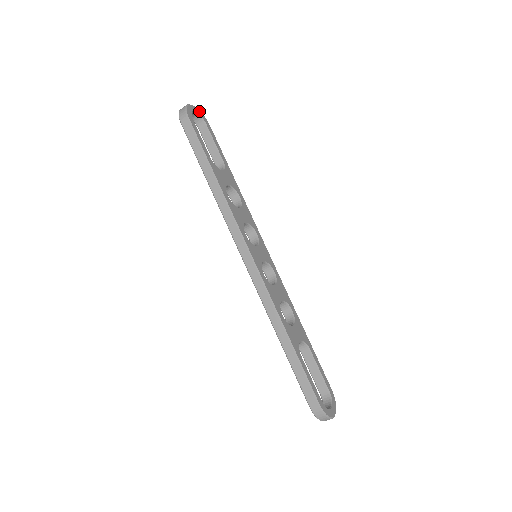
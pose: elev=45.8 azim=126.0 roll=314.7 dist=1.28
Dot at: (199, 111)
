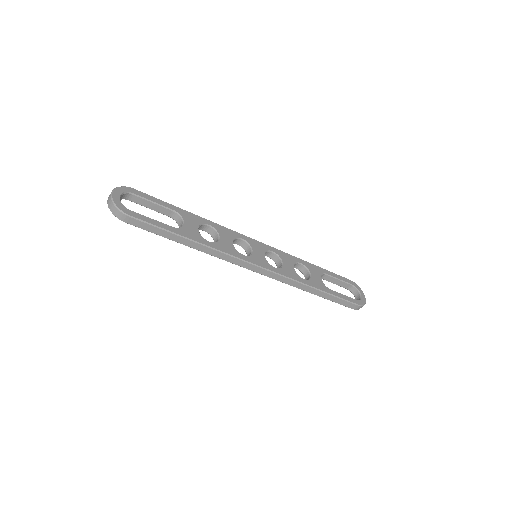
Dot at: (118, 189)
